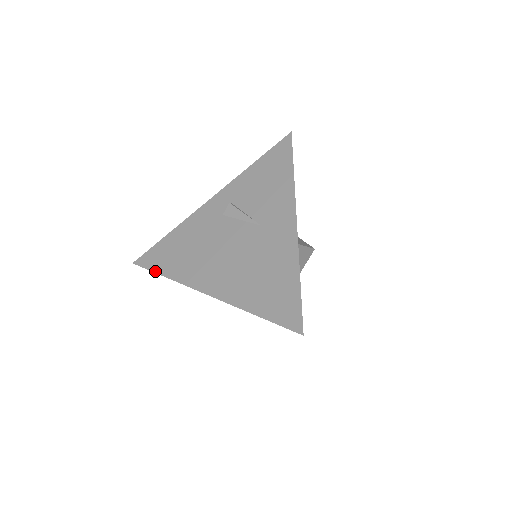
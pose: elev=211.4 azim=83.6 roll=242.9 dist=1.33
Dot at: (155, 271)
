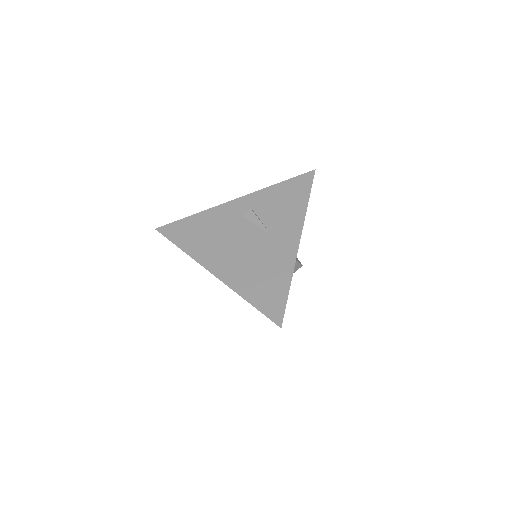
Dot at: (173, 242)
